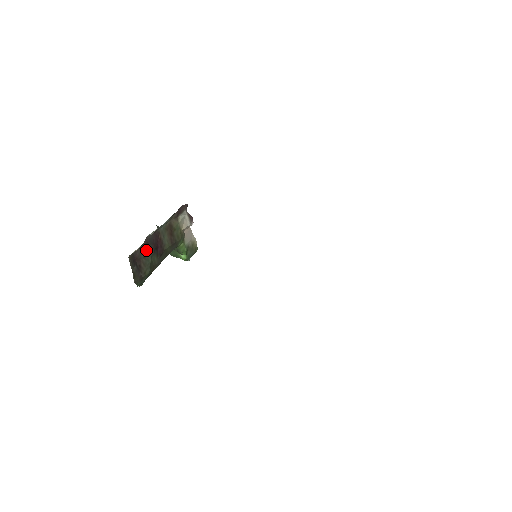
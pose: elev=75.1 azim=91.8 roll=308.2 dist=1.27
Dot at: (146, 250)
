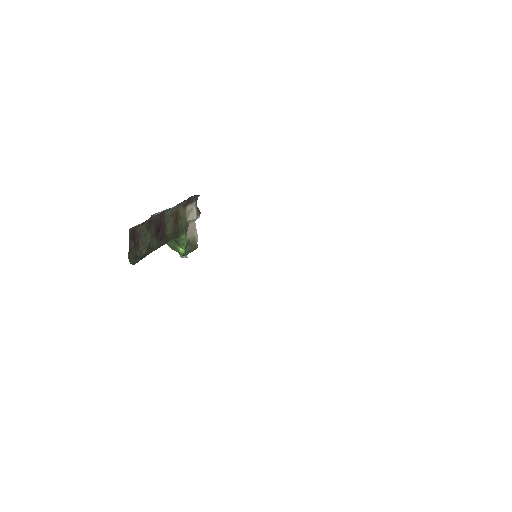
Dot at: (148, 229)
